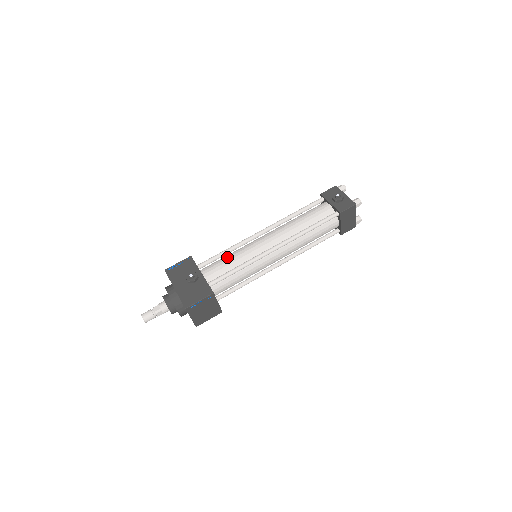
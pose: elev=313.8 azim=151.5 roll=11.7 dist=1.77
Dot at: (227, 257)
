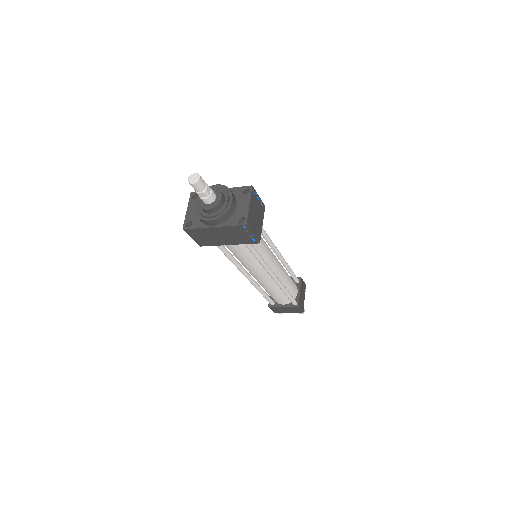
Dot at: occluded
